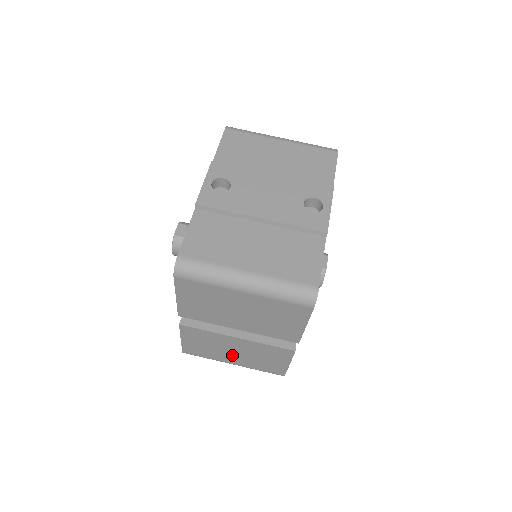
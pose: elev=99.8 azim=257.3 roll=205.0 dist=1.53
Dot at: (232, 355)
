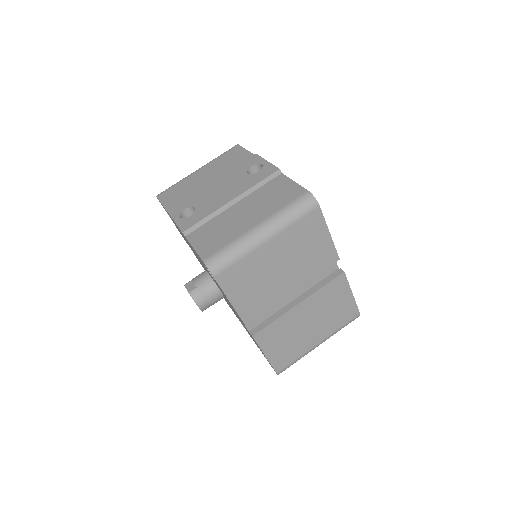
Dot at: (311, 332)
